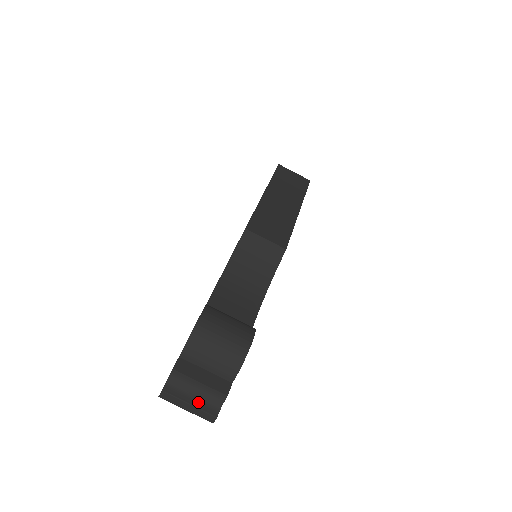
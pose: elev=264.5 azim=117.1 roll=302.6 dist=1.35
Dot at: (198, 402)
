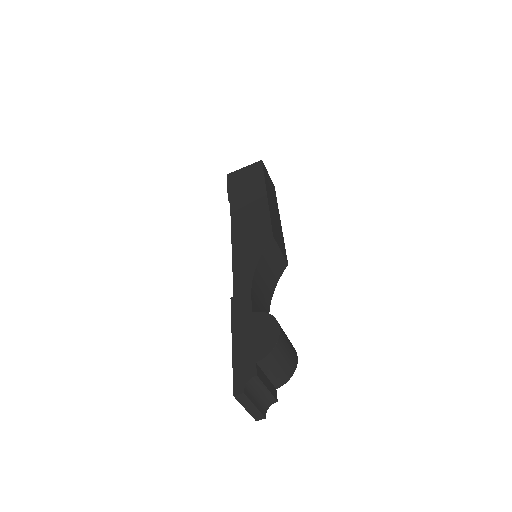
Dot at: (258, 404)
